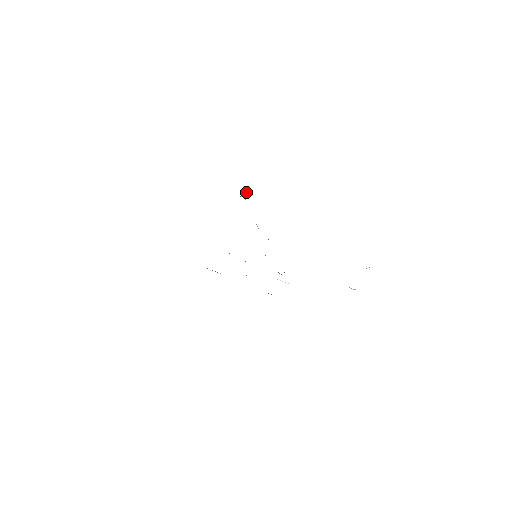
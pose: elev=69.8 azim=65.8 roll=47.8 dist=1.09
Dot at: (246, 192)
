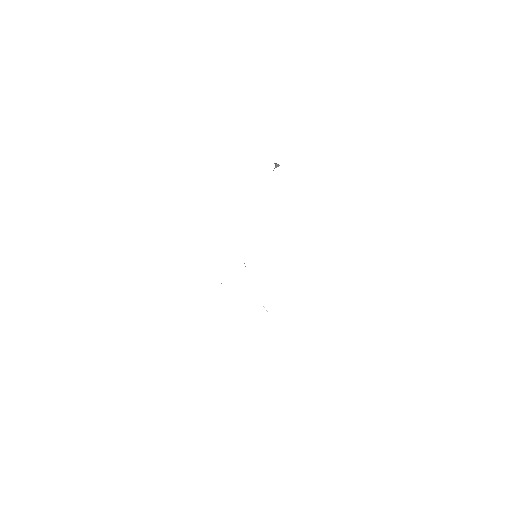
Dot at: (279, 165)
